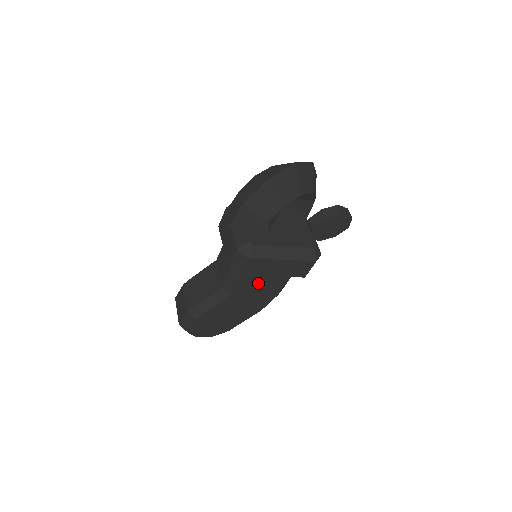
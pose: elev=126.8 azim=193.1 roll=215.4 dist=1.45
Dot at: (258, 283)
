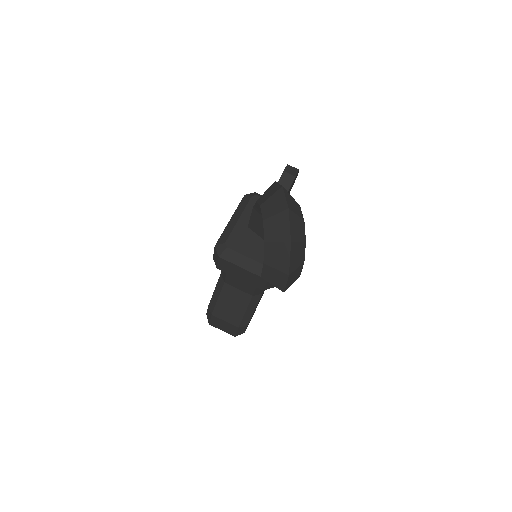
Dot at: occluded
